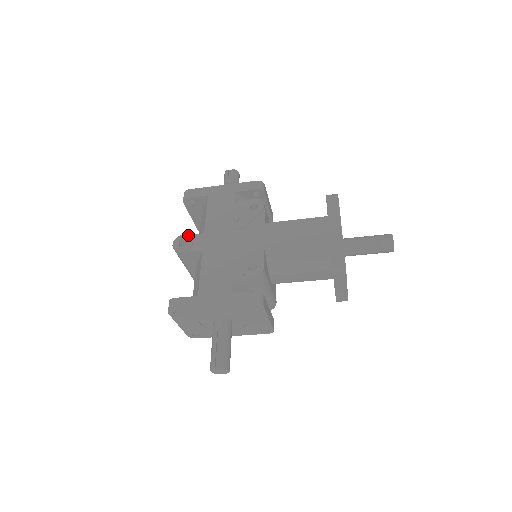
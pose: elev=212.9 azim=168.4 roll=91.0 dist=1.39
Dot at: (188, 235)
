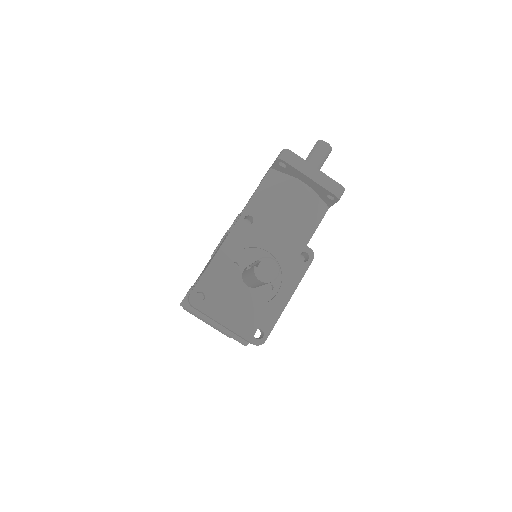
Dot at: occluded
